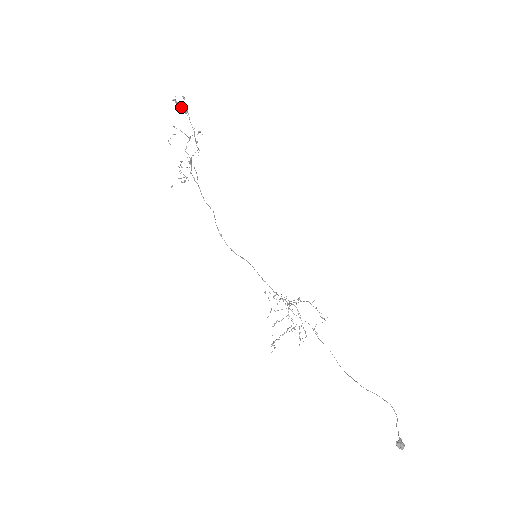
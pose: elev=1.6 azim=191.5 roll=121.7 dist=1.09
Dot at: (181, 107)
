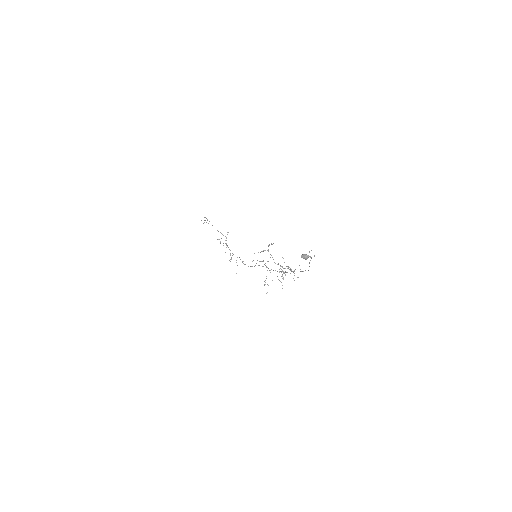
Dot at: occluded
